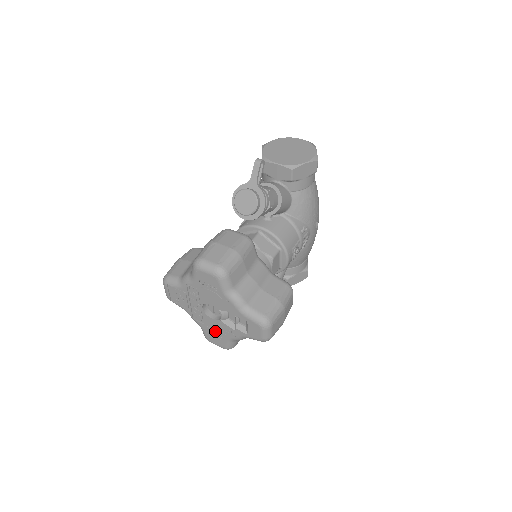
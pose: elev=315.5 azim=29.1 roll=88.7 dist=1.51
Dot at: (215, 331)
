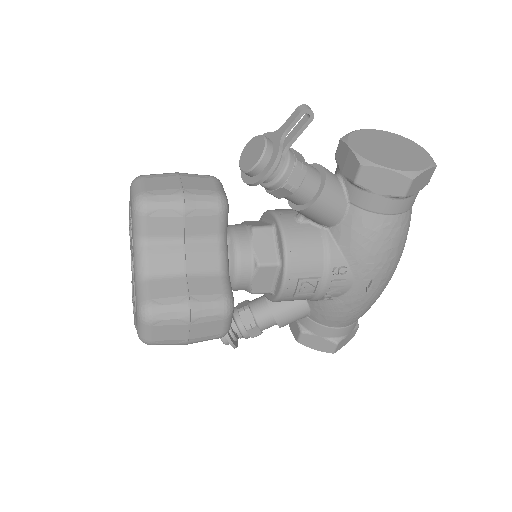
Dot at: (132, 293)
